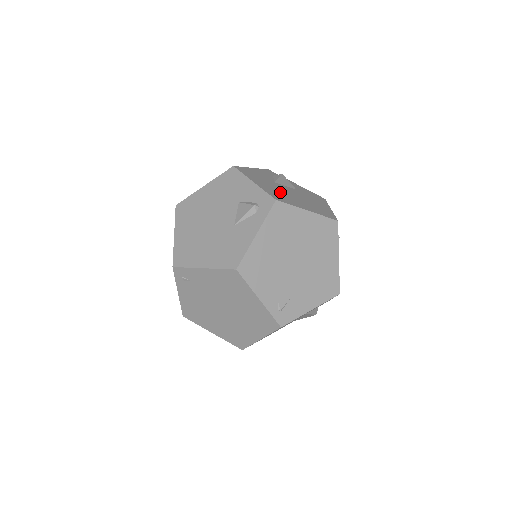
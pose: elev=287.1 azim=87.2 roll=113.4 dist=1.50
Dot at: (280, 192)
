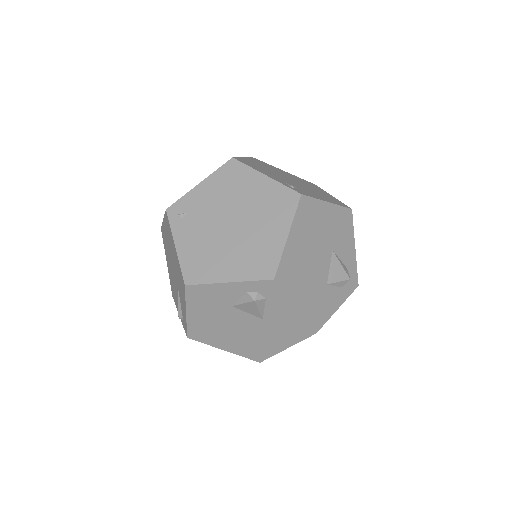
Dot at: occluded
